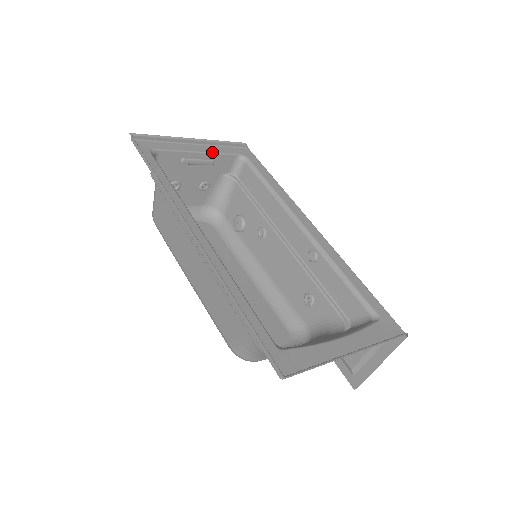
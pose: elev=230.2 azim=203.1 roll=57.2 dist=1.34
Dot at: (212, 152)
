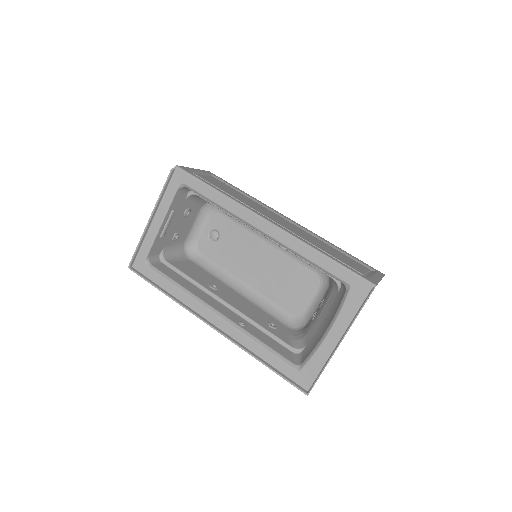
Dot at: (165, 213)
